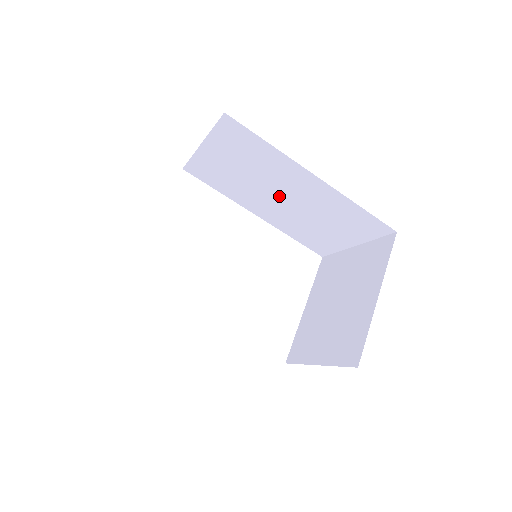
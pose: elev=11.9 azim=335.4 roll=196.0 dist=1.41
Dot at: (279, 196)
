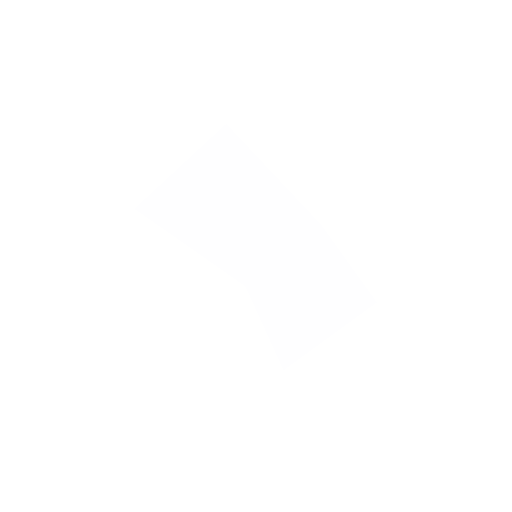
Dot at: (235, 216)
